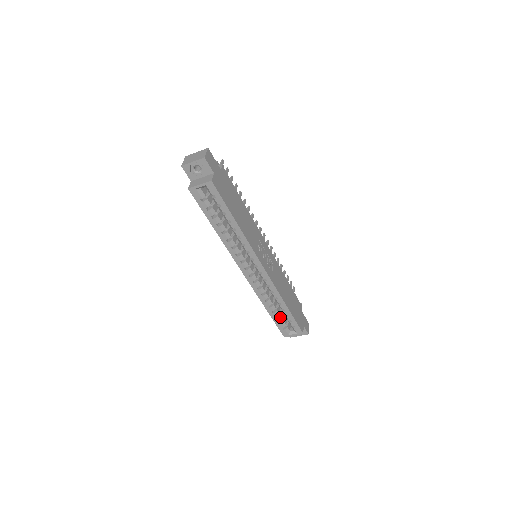
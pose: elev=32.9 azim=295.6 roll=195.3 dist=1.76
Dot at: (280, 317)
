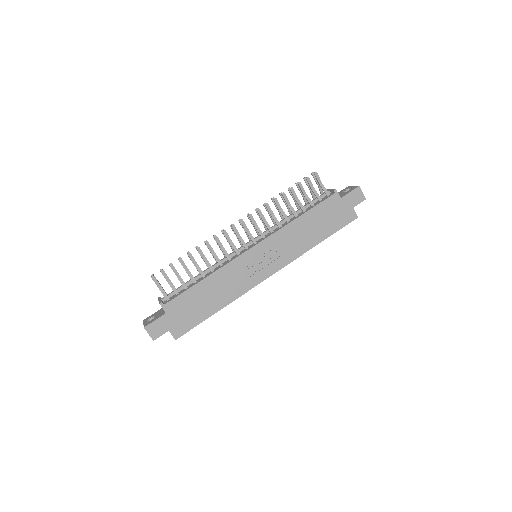
Dot at: occluded
